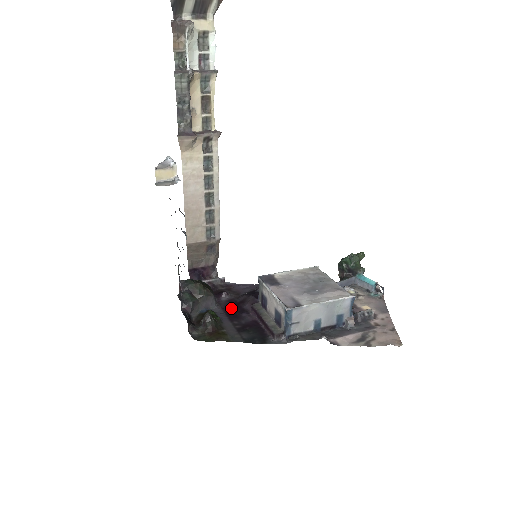
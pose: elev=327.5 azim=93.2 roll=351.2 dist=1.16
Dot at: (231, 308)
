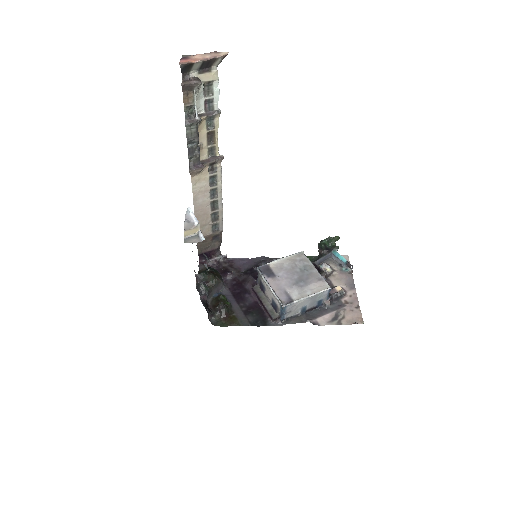
Dot at: (236, 288)
